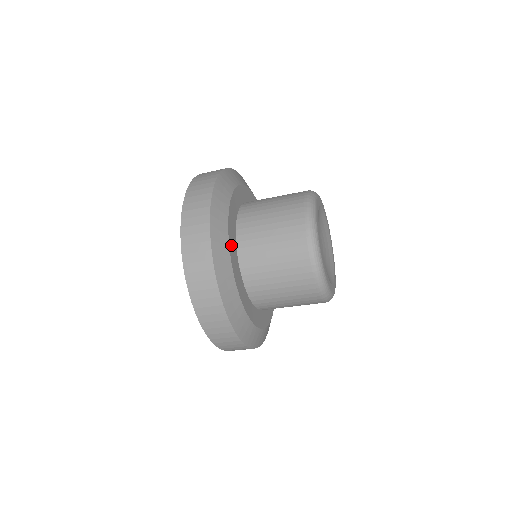
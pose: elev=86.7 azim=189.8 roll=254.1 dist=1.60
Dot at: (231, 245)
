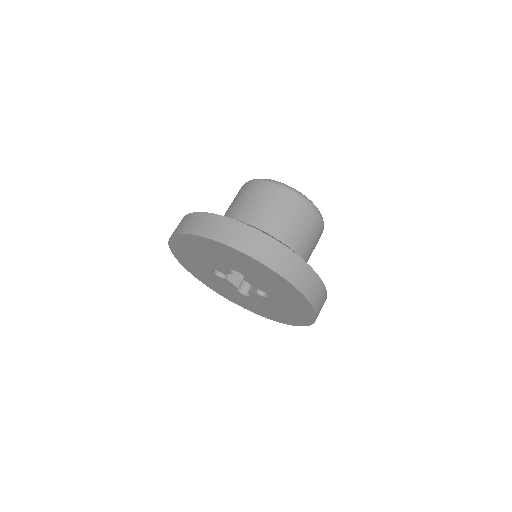
Dot at: occluded
